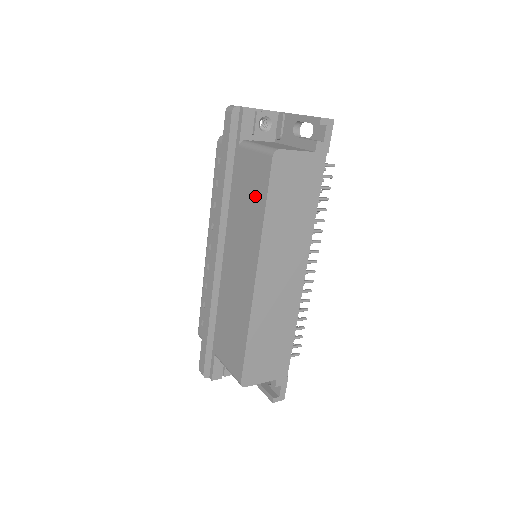
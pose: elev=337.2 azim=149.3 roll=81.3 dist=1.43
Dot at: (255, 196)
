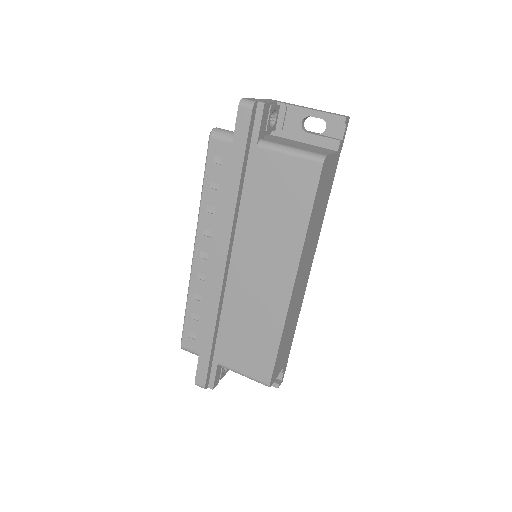
Dot at: (291, 203)
